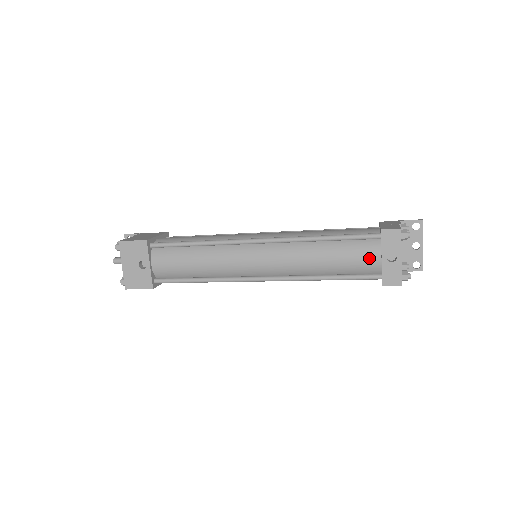
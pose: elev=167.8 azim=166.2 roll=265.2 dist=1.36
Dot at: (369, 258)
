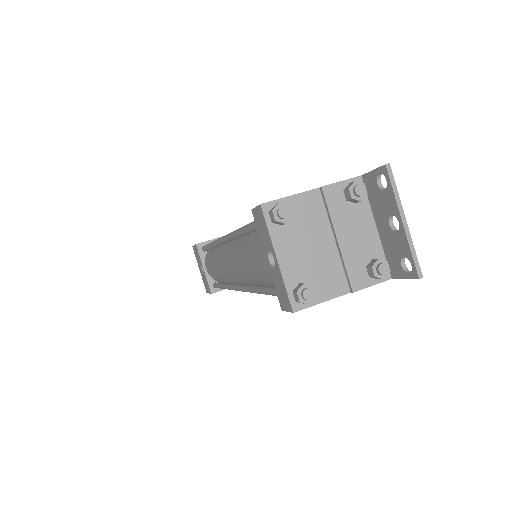
Dot at: (266, 260)
